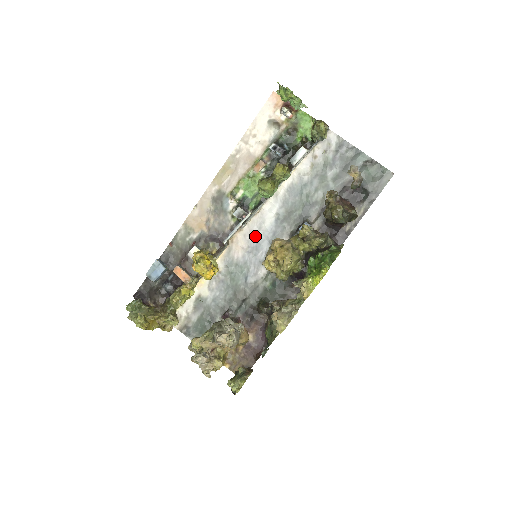
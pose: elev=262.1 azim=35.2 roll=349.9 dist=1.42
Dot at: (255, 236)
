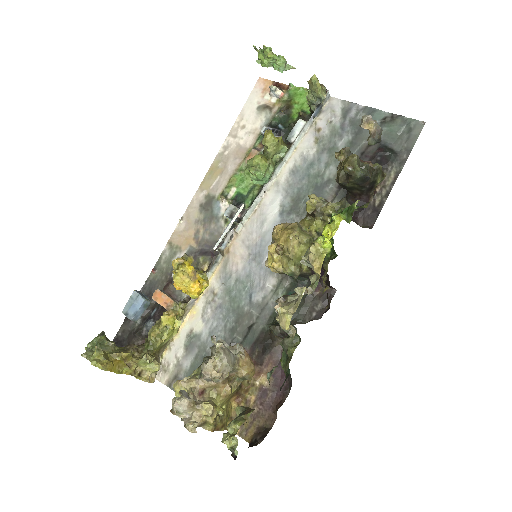
Dot at: (256, 239)
